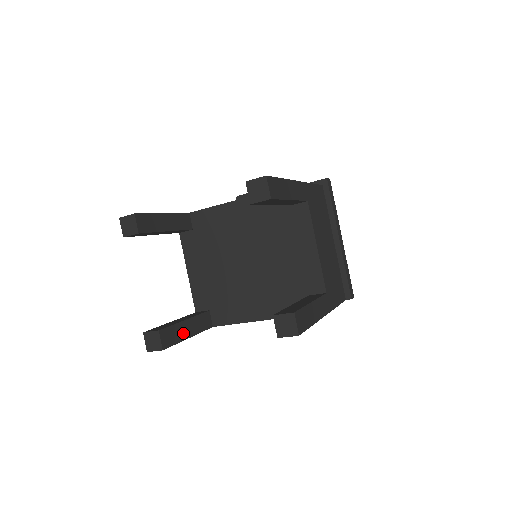
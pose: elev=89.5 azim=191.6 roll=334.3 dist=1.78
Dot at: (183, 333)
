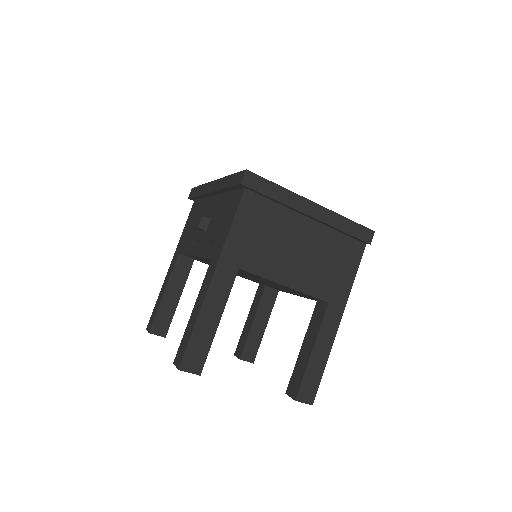
Dot at: (258, 333)
